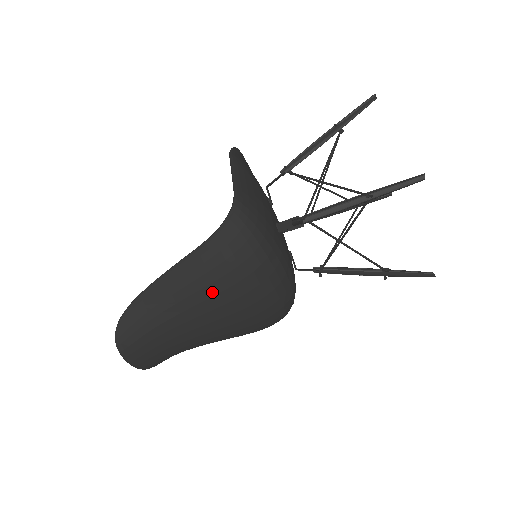
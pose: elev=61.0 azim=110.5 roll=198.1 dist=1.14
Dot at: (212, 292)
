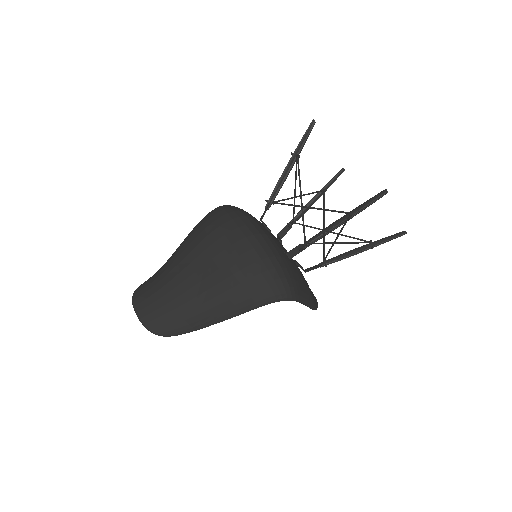
Dot at: (198, 242)
